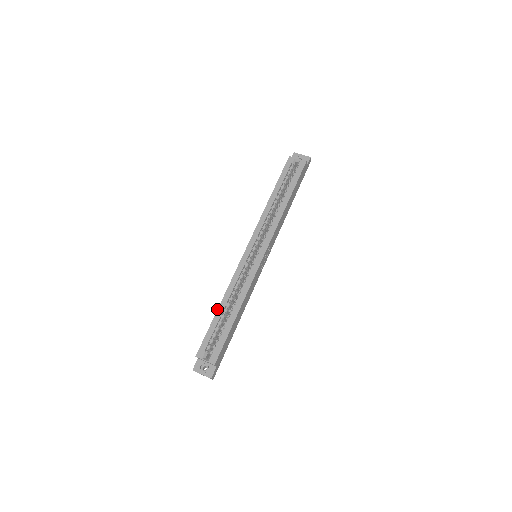
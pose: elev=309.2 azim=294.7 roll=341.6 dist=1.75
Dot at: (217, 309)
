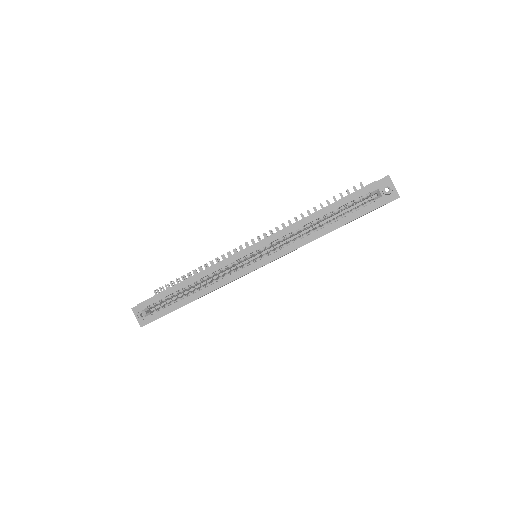
Dot at: (181, 281)
